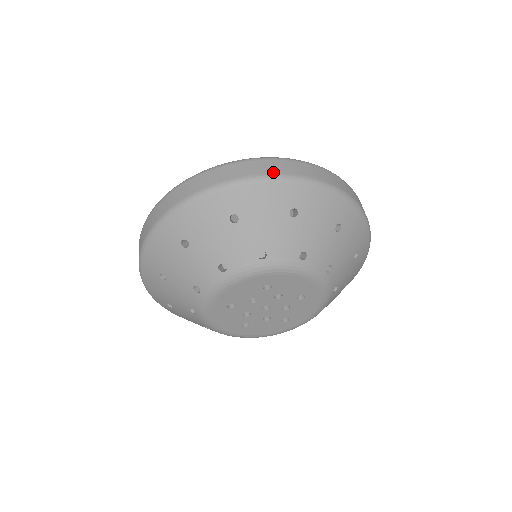
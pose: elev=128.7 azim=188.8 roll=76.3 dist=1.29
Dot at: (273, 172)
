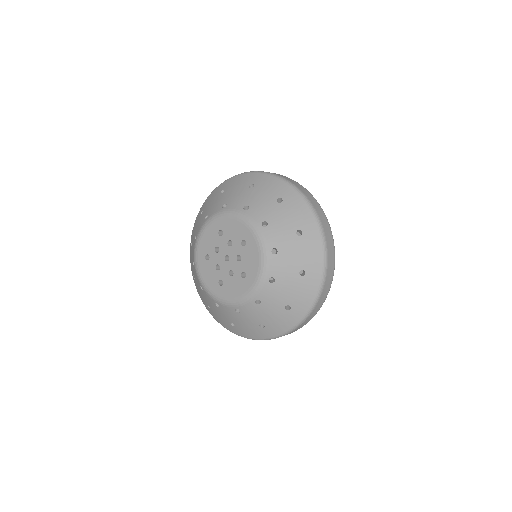
Dot at: (318, 212)
